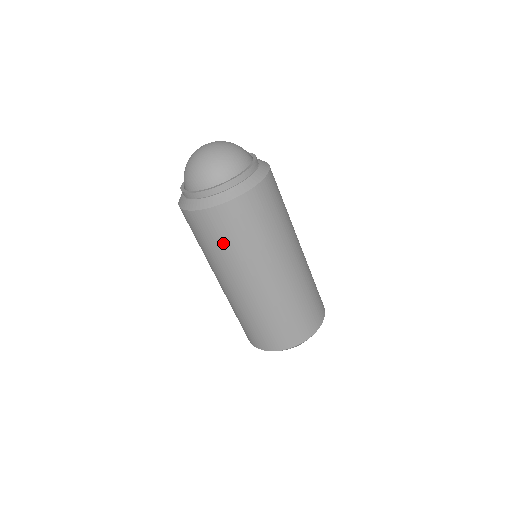
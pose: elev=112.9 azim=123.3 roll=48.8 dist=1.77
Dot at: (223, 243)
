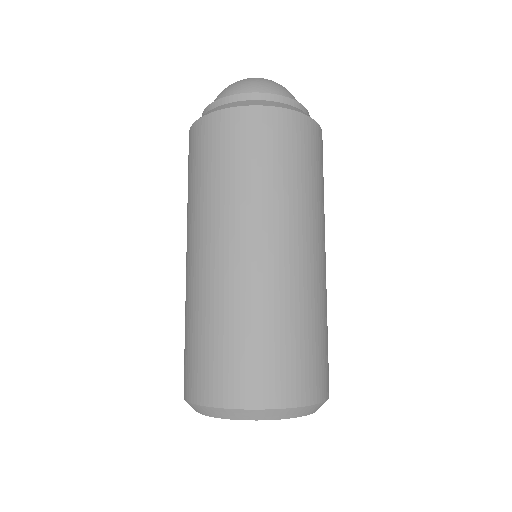
Dot at: (205, 170)
